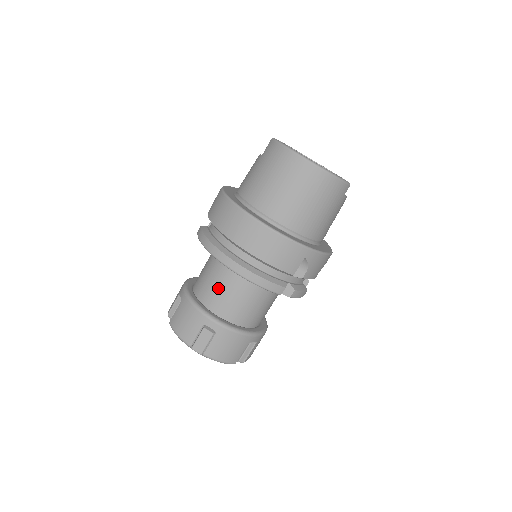
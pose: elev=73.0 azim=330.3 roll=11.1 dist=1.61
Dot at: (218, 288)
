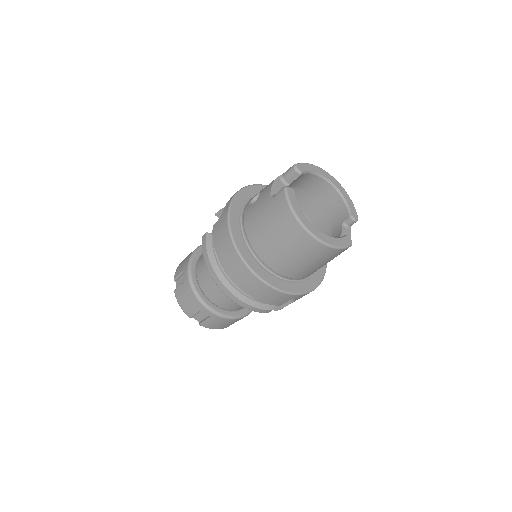
Dot at: (216, 287)
